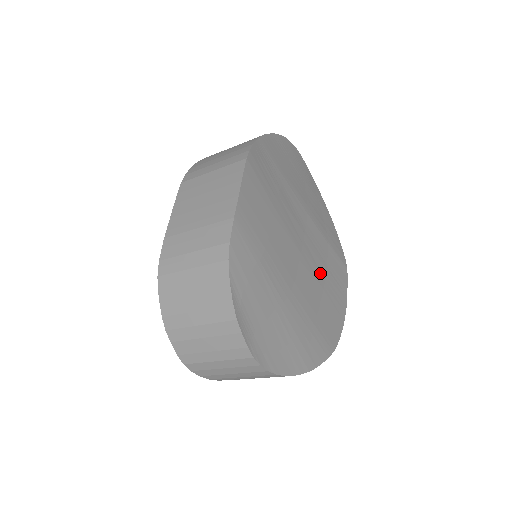
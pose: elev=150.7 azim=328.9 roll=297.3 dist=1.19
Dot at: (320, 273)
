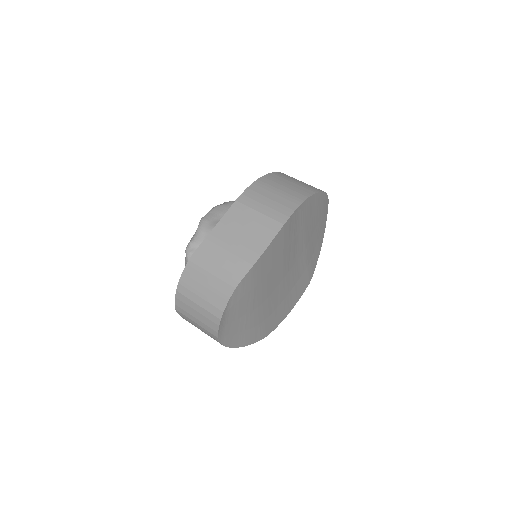
Dot at: (288, 289)
